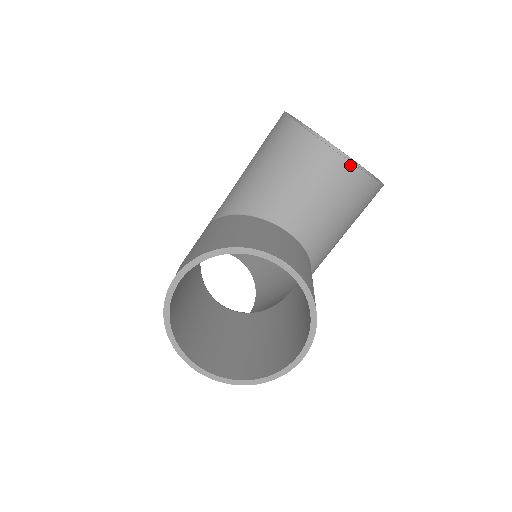
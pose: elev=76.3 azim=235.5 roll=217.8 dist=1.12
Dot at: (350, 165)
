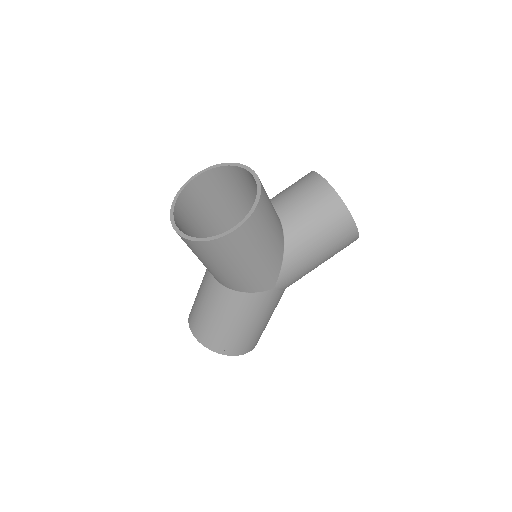
Dot at: (328, 185)
